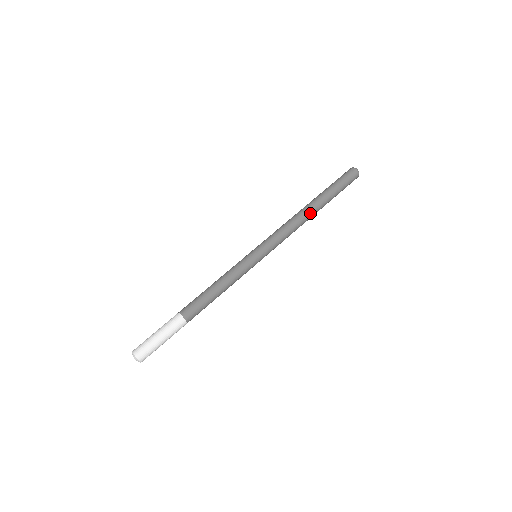
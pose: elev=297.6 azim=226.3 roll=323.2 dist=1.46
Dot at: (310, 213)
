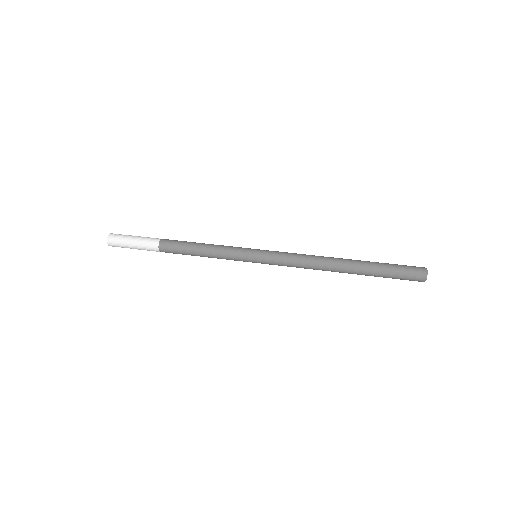
Dot at: (336, 259)
